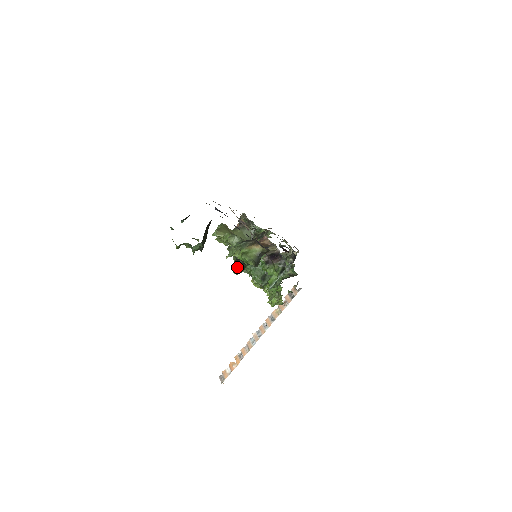
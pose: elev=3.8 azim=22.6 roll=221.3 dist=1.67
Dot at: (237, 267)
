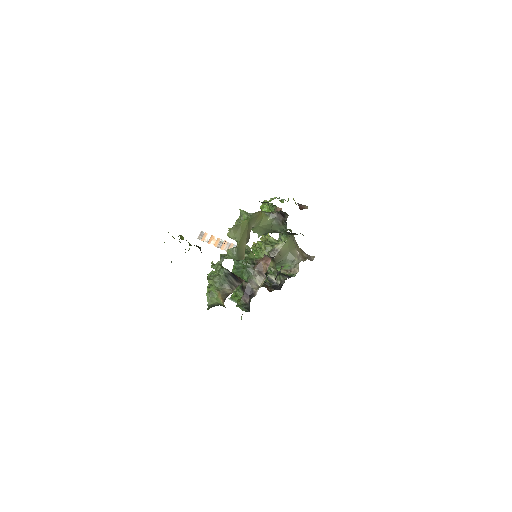
Dot at: occluded
